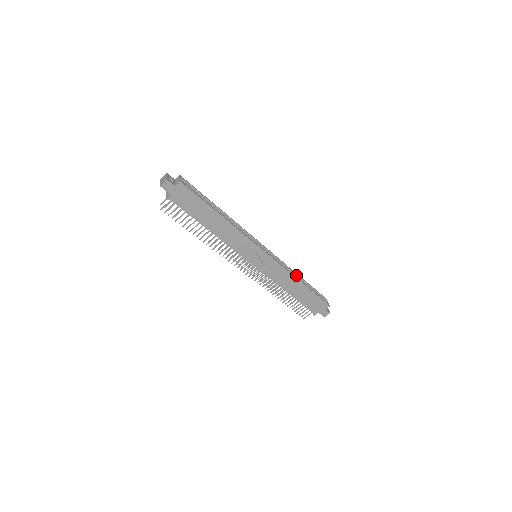
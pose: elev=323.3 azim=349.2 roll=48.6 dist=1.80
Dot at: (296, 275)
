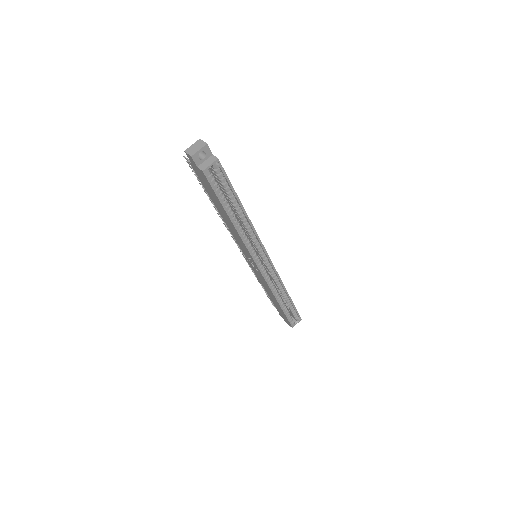
Dot at: (286, 292)
